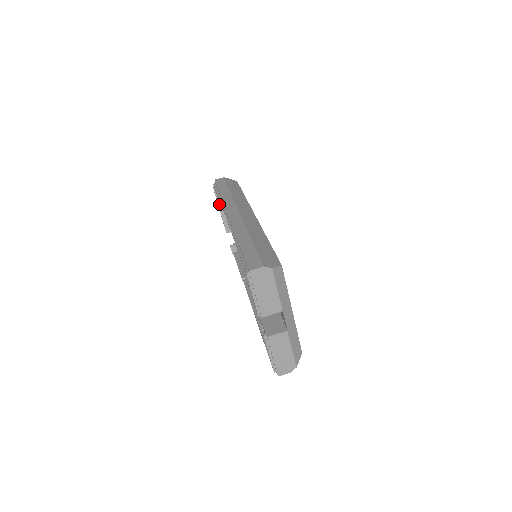
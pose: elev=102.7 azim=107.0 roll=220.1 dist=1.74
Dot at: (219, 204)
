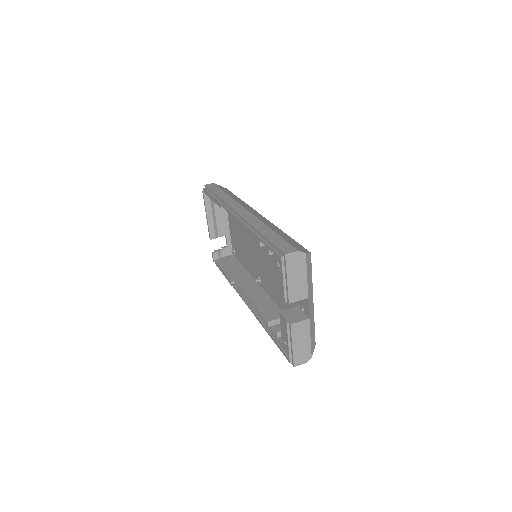
Dot at: (207, 209)
